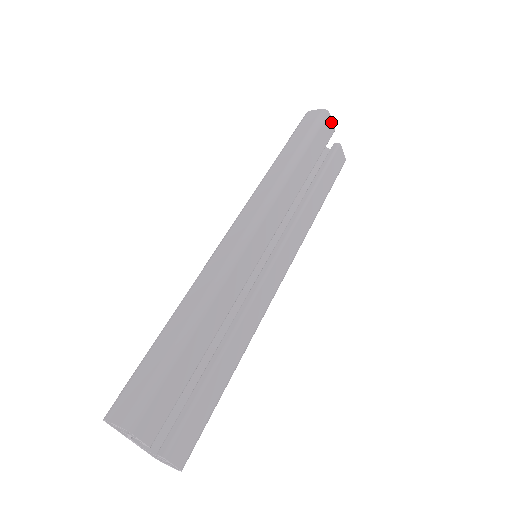
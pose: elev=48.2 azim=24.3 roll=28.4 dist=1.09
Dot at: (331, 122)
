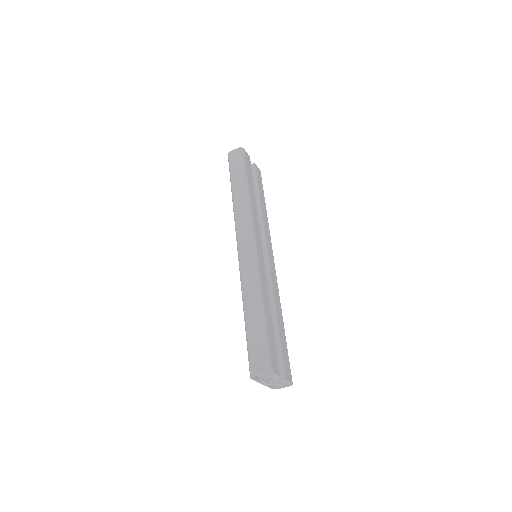
Dot at: (247, 153)
